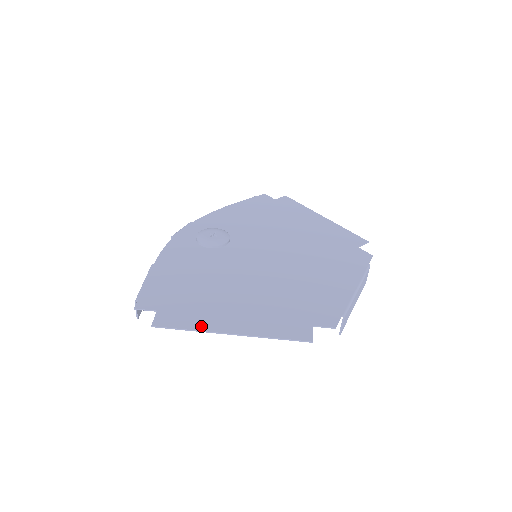
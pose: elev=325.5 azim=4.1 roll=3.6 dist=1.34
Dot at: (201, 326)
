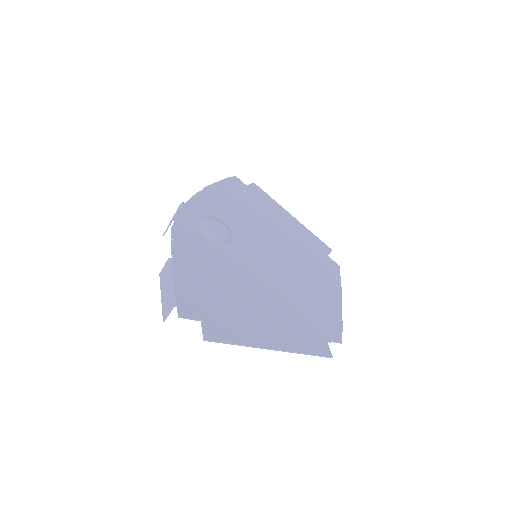
Dot at: (247, 340)
